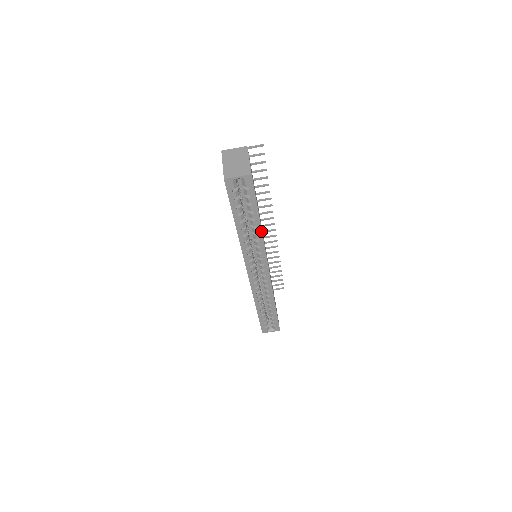
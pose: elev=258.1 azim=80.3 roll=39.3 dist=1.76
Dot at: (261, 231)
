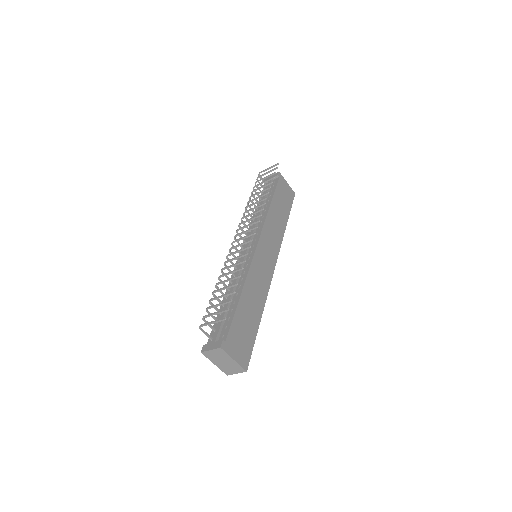
Dot at: (263, 309)
